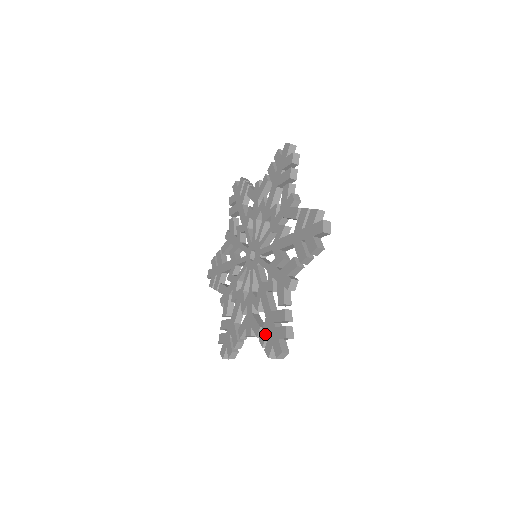
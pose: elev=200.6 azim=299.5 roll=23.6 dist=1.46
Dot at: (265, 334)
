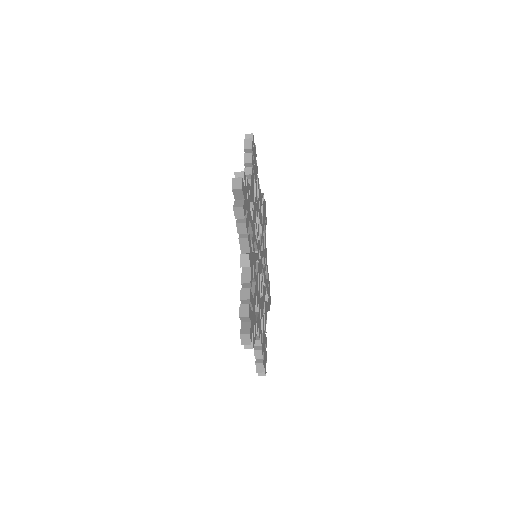
Dot at: occluded
